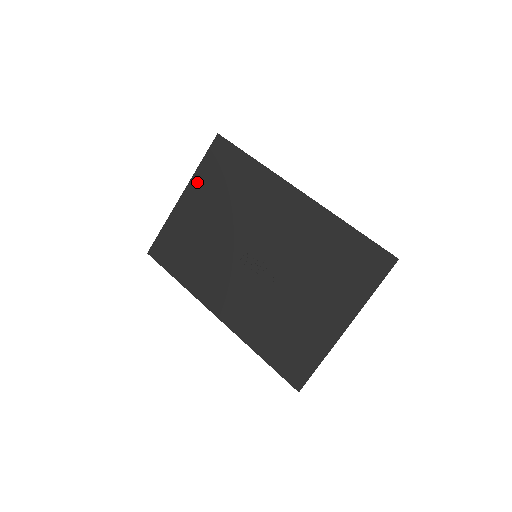
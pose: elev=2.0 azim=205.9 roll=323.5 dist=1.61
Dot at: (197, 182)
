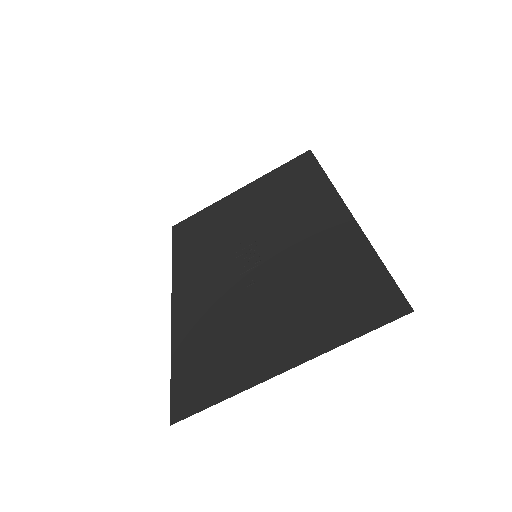
Dot at: (261, 182)
